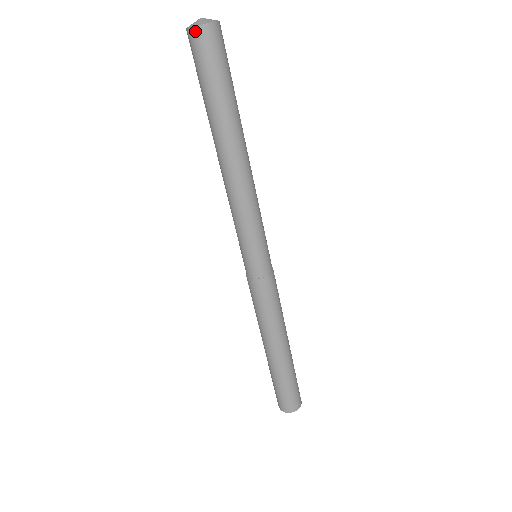
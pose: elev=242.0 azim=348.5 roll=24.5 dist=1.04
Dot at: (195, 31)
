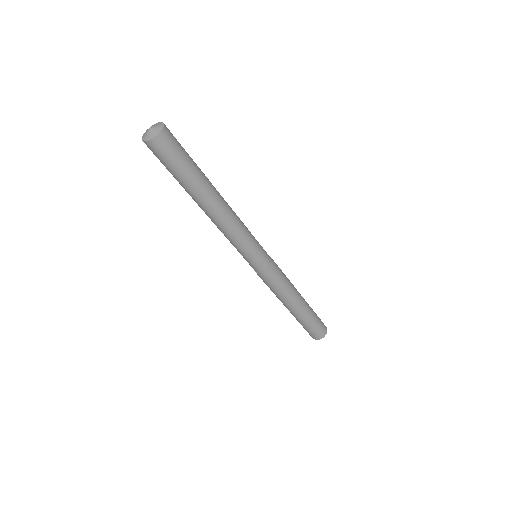
Dot at: (152, 142)
